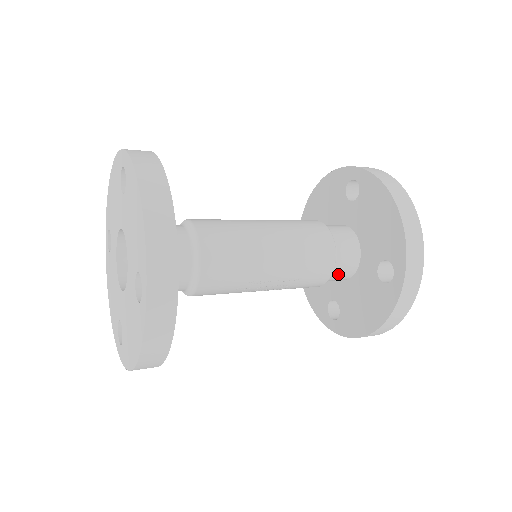
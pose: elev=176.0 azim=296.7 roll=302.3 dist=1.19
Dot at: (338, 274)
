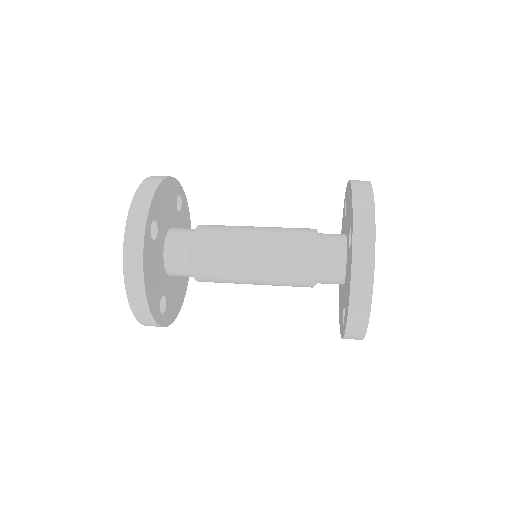
Dot at: occluded
